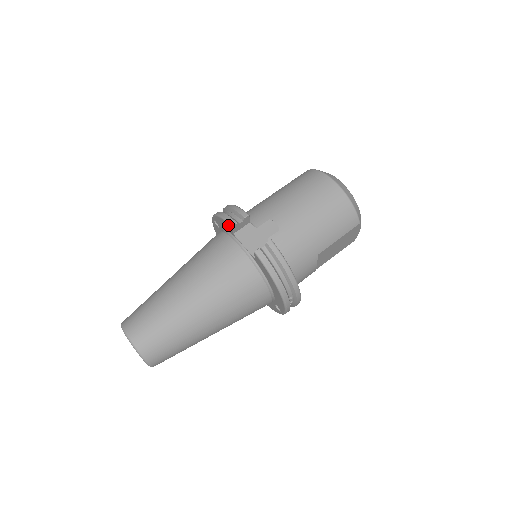
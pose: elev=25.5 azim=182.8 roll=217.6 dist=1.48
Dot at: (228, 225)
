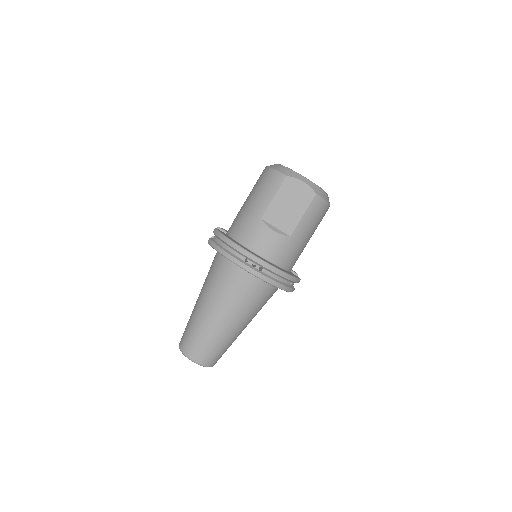
Dot at: occluded
